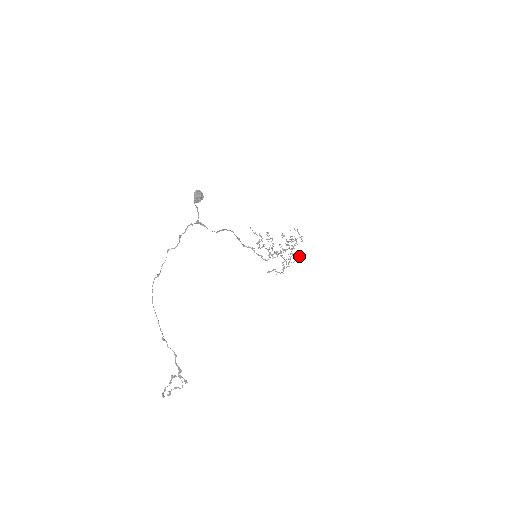
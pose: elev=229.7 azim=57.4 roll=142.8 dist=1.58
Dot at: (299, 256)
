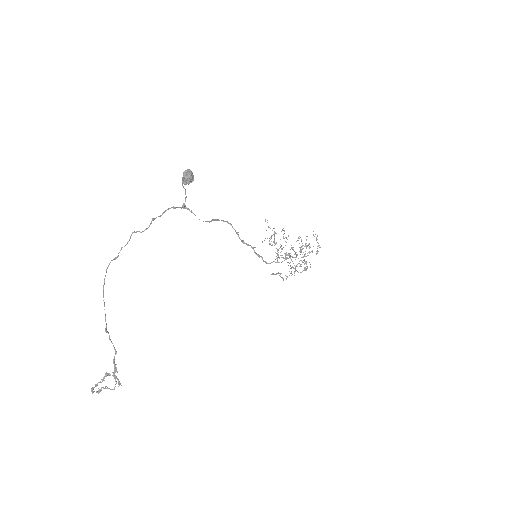
Dot at: (310, 266)
